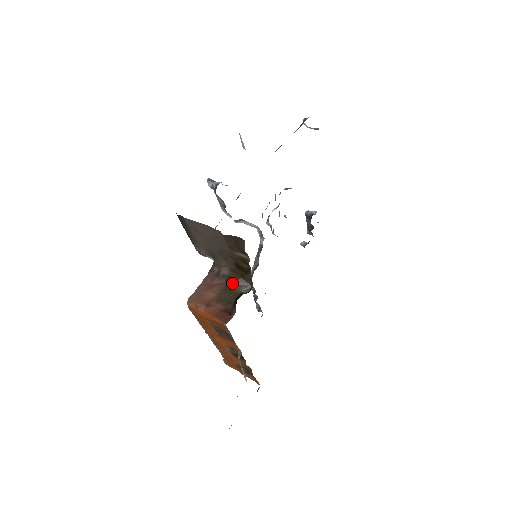
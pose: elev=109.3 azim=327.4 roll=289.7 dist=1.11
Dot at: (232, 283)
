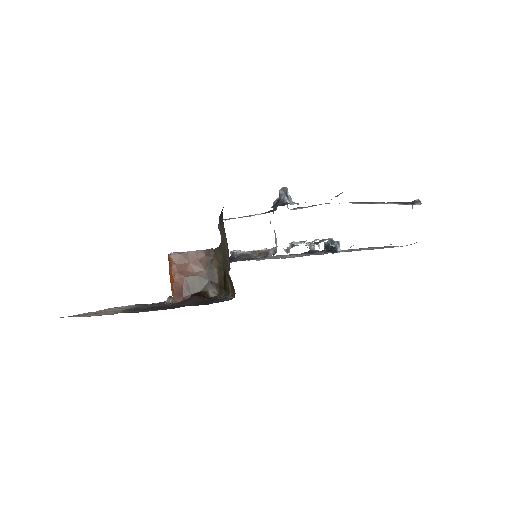
Dot at: (210, 278)
